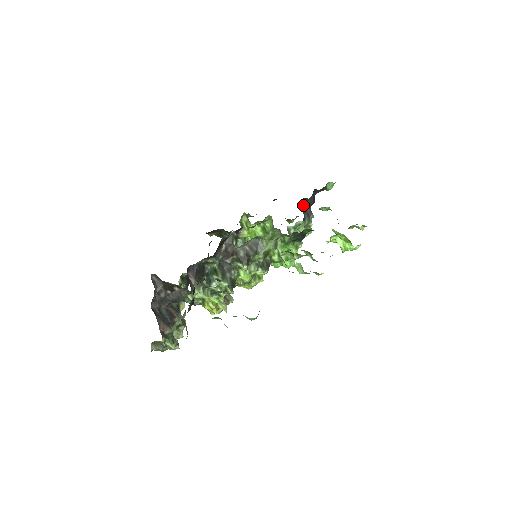
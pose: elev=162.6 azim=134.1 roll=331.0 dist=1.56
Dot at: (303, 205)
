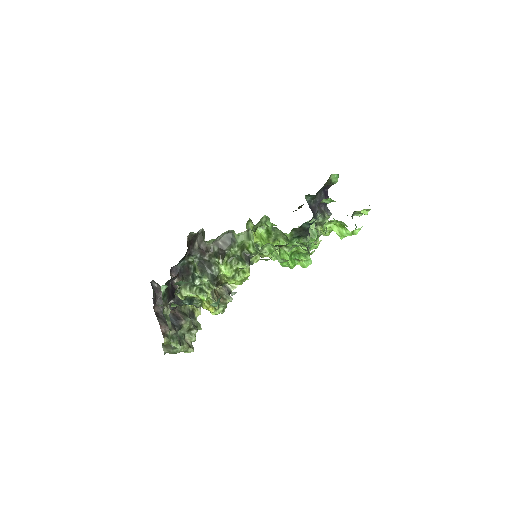
Dot at: (310, 202)
